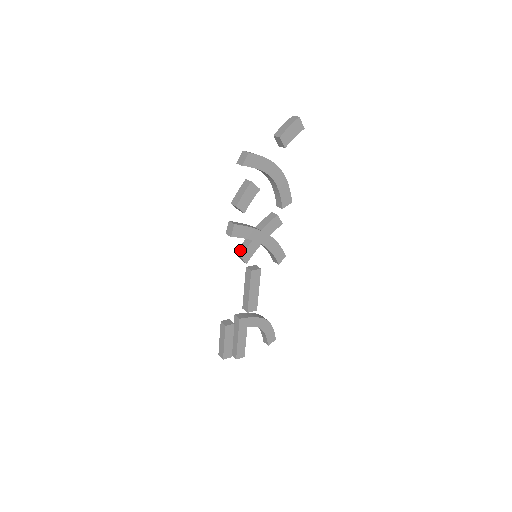
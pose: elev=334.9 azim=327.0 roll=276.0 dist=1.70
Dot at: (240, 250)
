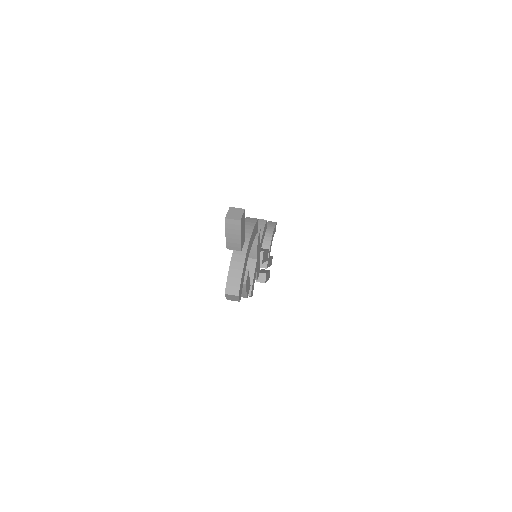
Dot at: occluded
